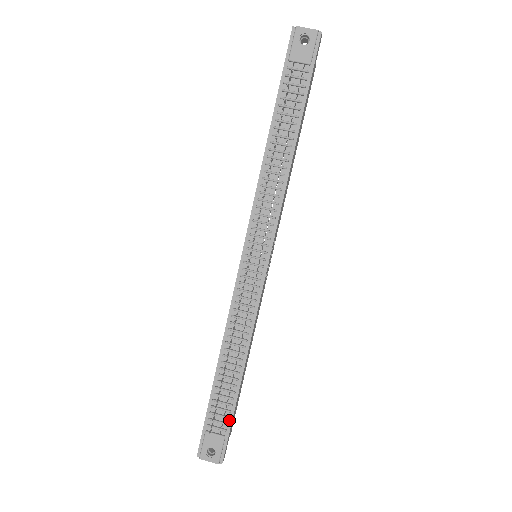
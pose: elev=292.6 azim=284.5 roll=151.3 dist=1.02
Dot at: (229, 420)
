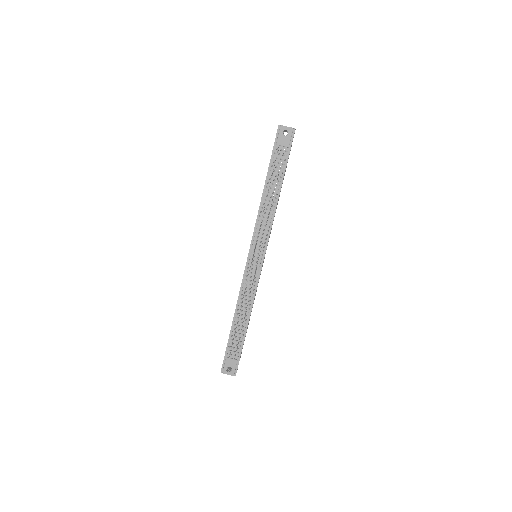
Dot at: (240, 351)
